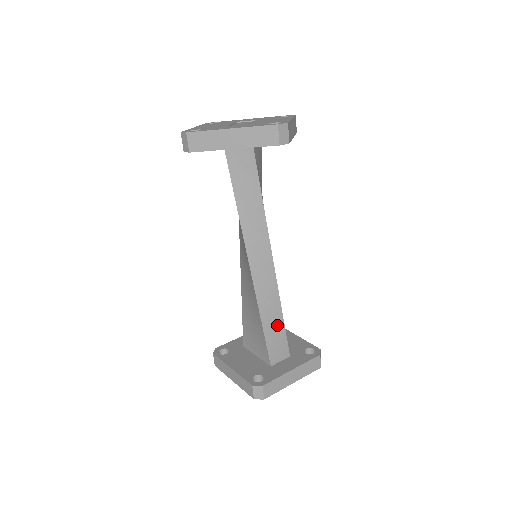
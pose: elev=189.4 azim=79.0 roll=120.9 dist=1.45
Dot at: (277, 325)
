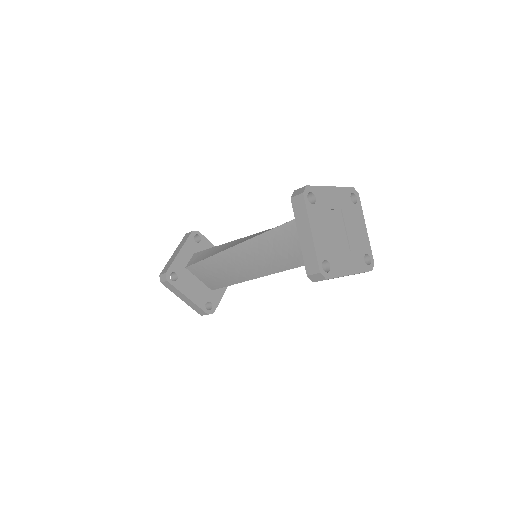
Dot at: occluded
